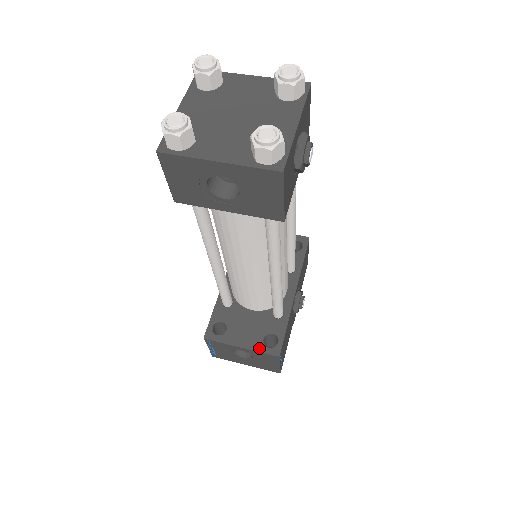
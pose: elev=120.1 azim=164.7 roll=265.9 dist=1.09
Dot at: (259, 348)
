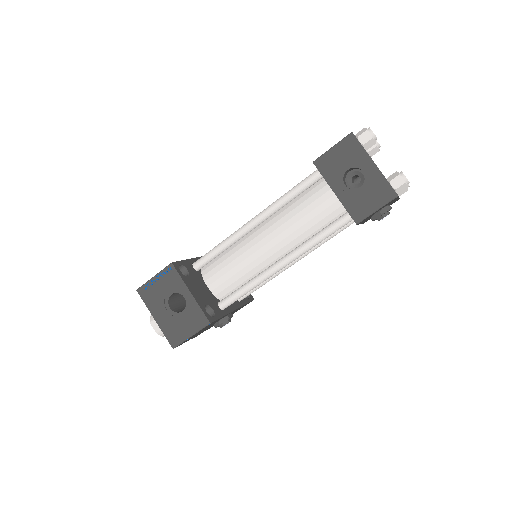
Dot at: (201, 306)
